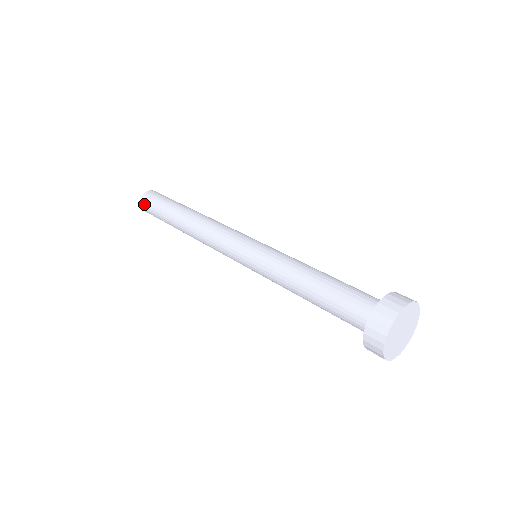
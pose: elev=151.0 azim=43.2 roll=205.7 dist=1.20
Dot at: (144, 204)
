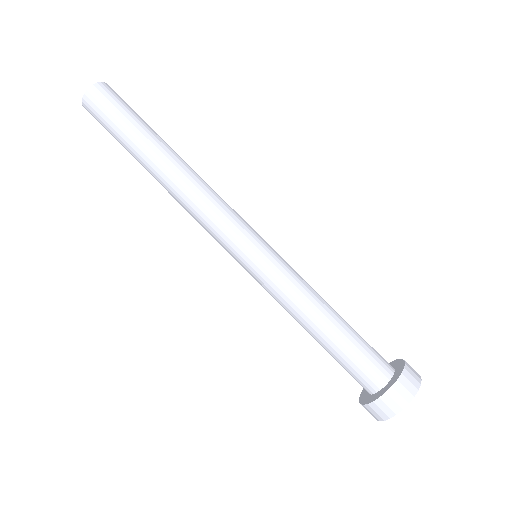
Dot at: occluded
